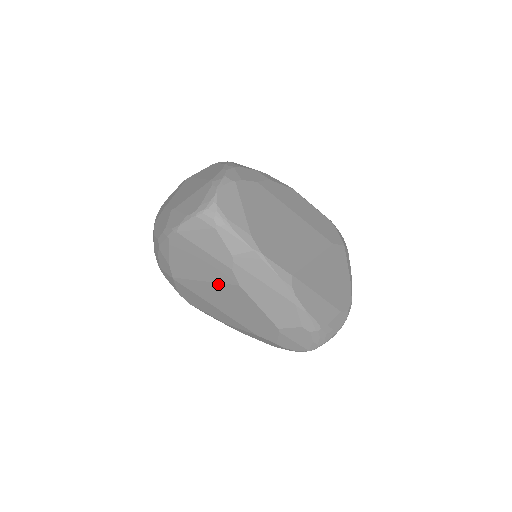
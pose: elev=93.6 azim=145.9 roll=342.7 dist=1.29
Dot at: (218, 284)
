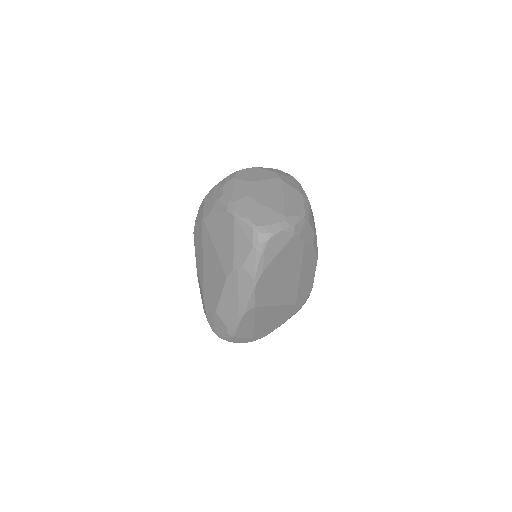
Dot at: (219, 260)
